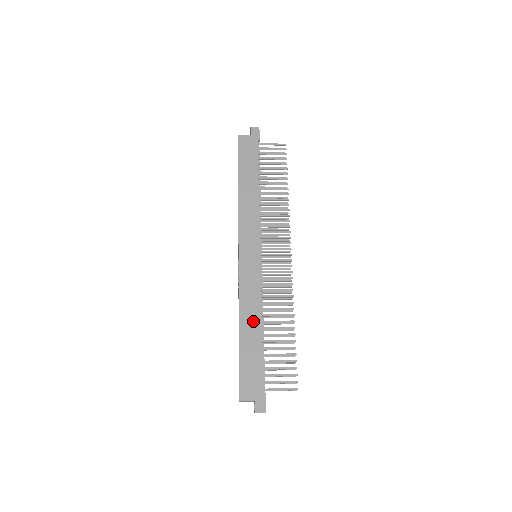
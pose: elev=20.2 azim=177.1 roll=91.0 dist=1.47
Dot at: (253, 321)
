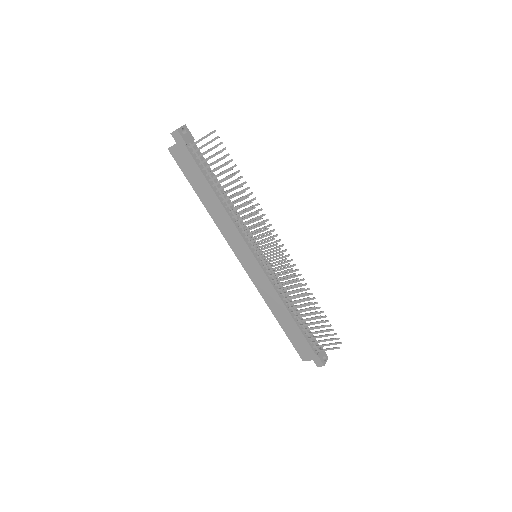
Dot at: (282, 311)
